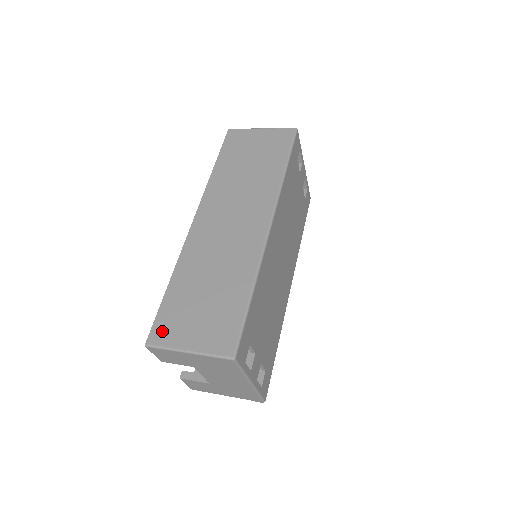
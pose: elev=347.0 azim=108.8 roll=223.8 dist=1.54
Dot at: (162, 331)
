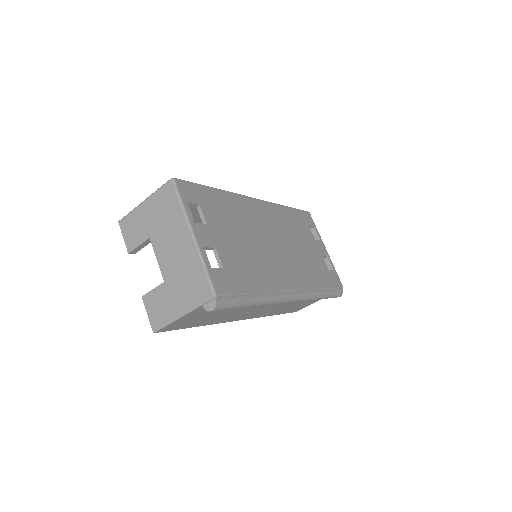
Dot at: occluded
